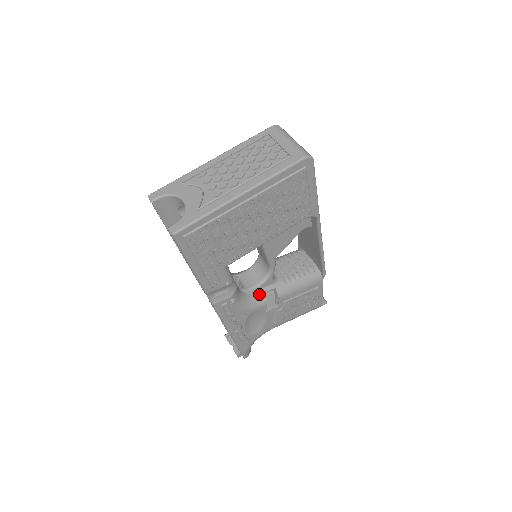
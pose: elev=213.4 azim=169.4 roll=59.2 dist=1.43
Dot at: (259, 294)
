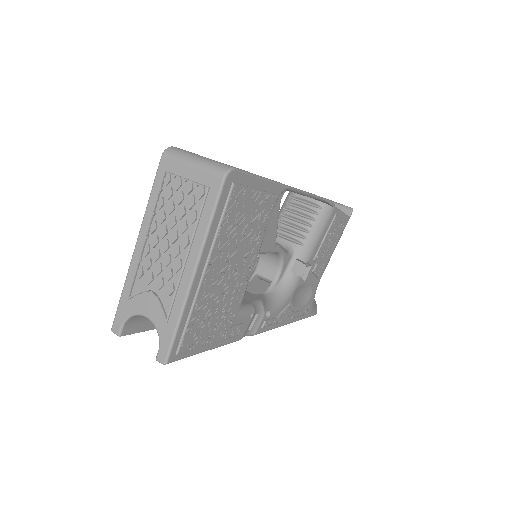
Dot at: (286, 278)
